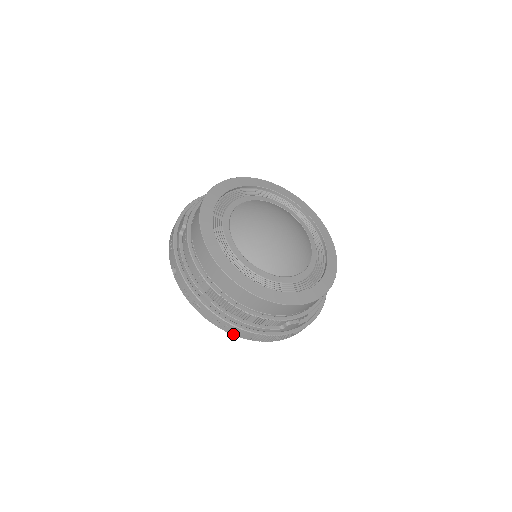
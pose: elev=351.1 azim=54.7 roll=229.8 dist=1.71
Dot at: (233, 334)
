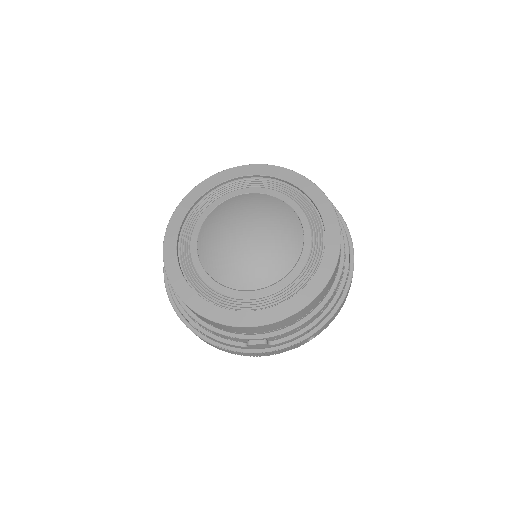
Dot at: (204, 341)
